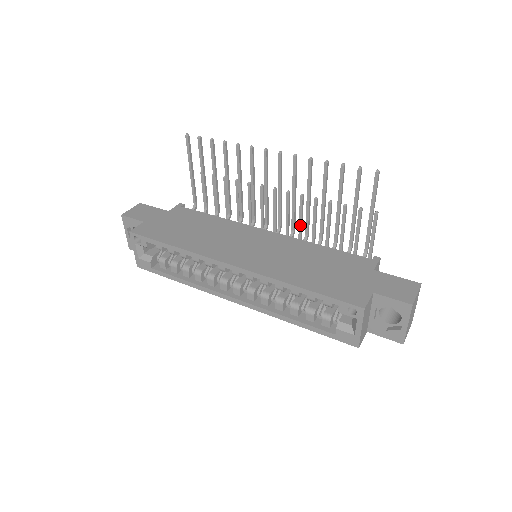
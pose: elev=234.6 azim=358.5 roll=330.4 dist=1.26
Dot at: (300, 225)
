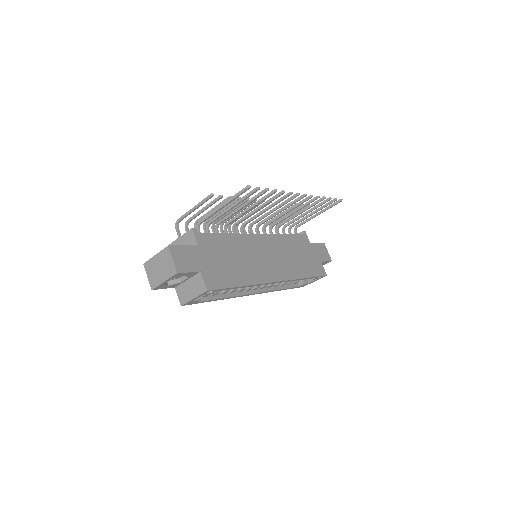
Dot at: occluded
